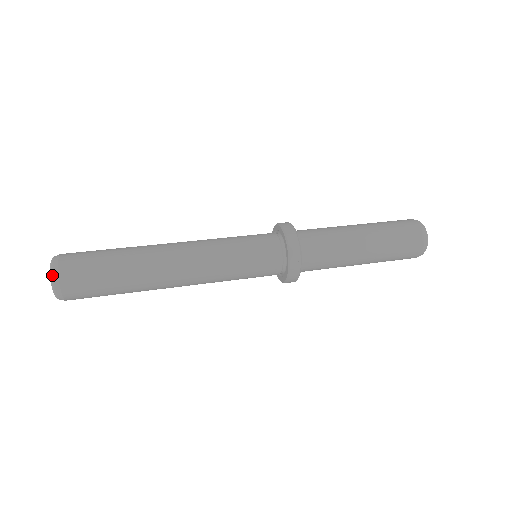
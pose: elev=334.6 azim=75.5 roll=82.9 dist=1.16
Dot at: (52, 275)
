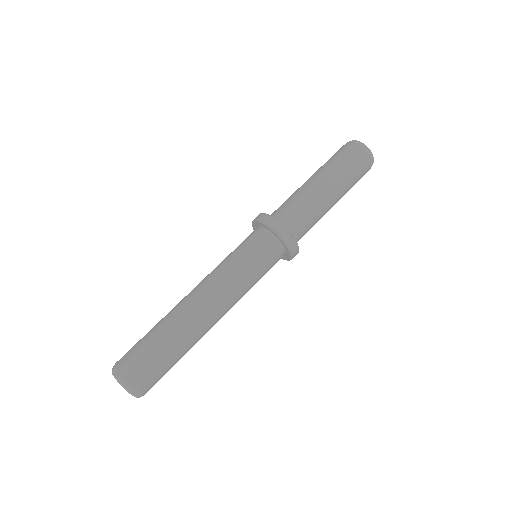
Dot at: (123, 384)
